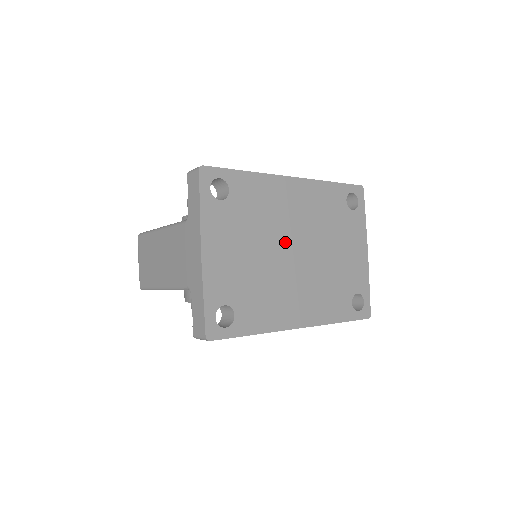
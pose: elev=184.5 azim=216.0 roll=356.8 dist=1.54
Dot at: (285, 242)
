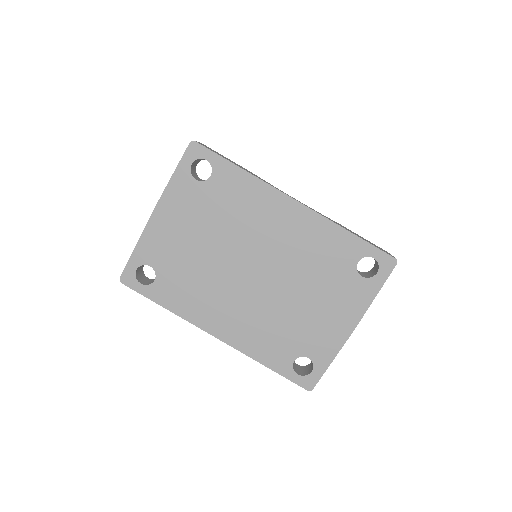
Dot at: (246, 255)
